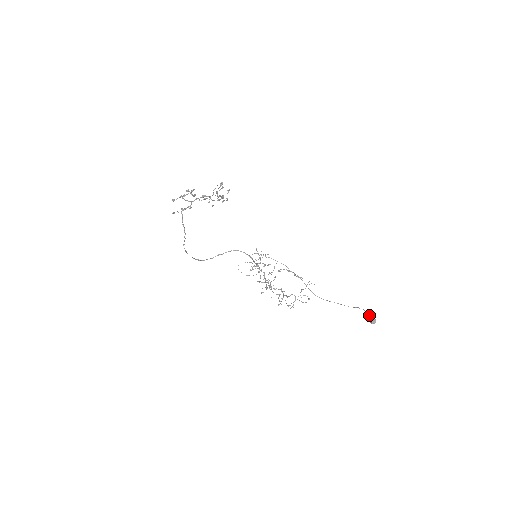
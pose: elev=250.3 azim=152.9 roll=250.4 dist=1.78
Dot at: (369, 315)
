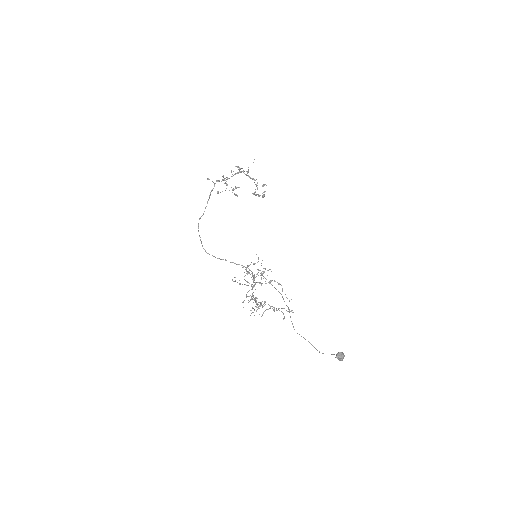
Dot at: occluded
